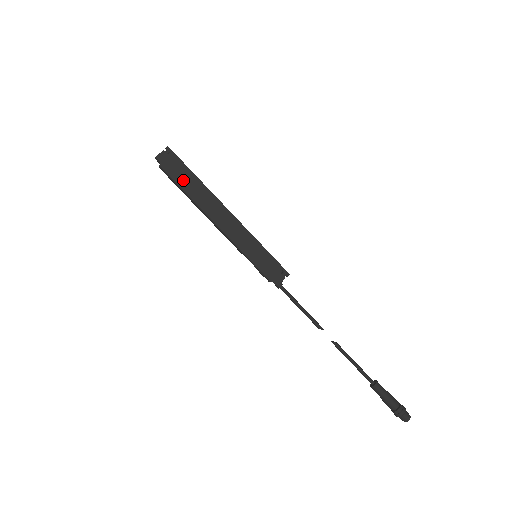
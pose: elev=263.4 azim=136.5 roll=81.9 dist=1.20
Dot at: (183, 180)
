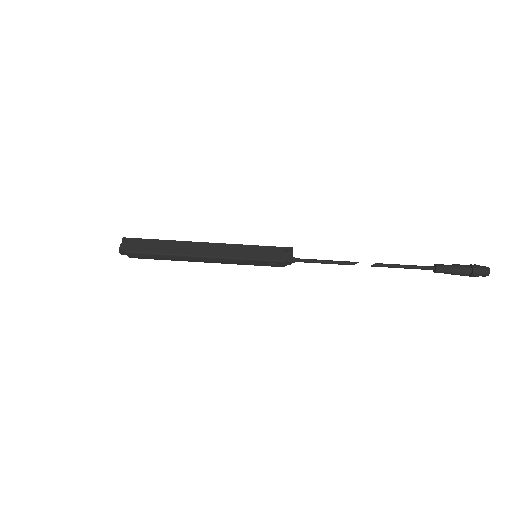
Dot at: (153, 247)
